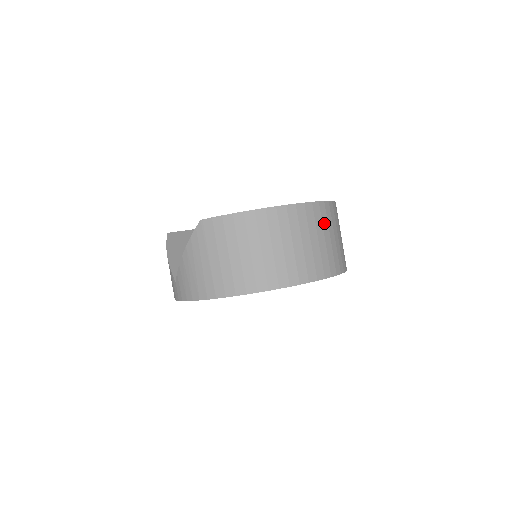
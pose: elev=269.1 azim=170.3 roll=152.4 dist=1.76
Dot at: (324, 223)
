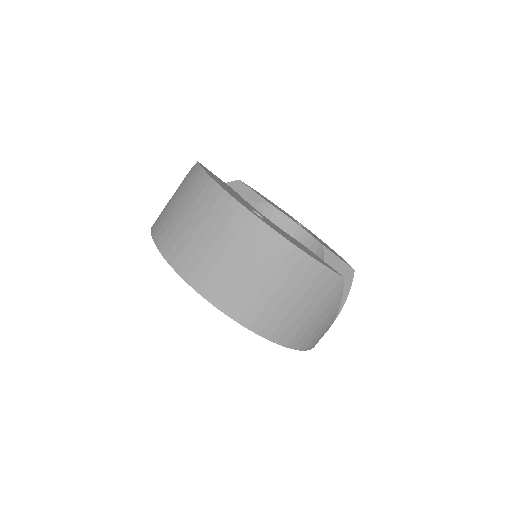
Dot at: (271, 263)
